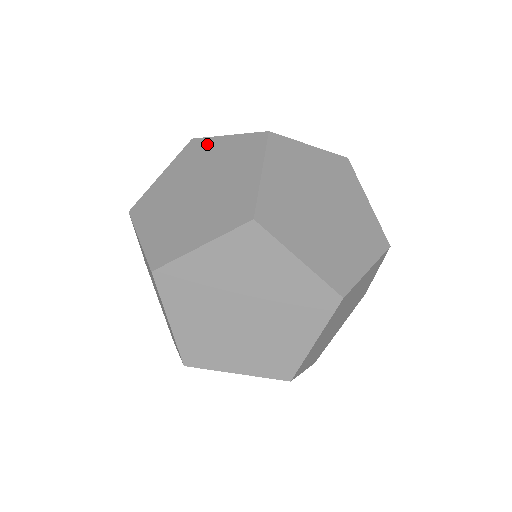
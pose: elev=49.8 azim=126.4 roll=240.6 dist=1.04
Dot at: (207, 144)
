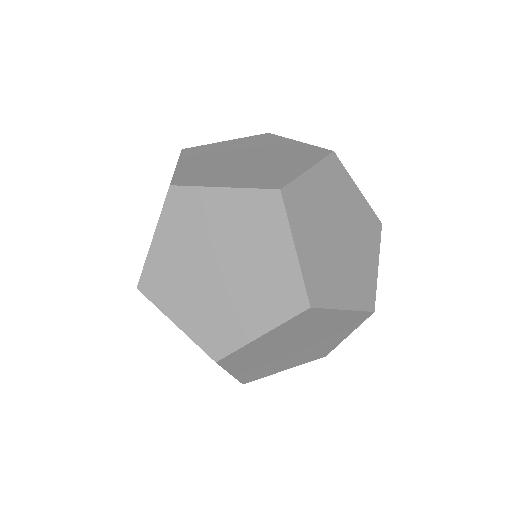
Dot at: occluded
